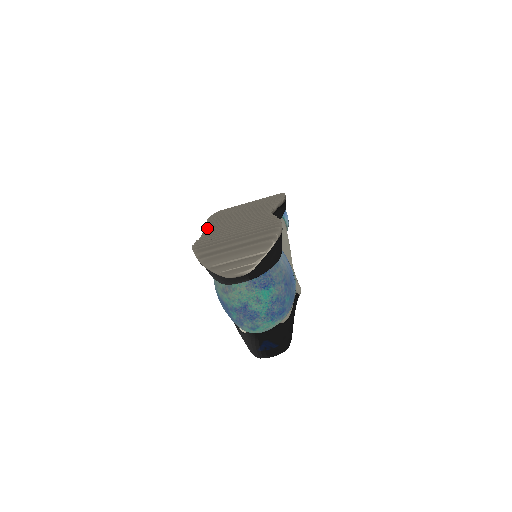
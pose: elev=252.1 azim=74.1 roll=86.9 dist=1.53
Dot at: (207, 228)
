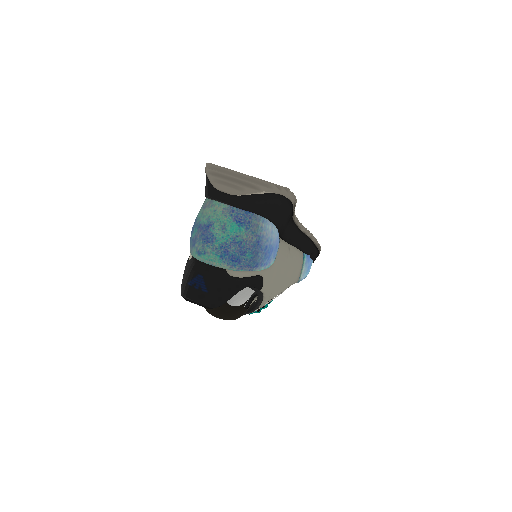
Dot at: occluded
